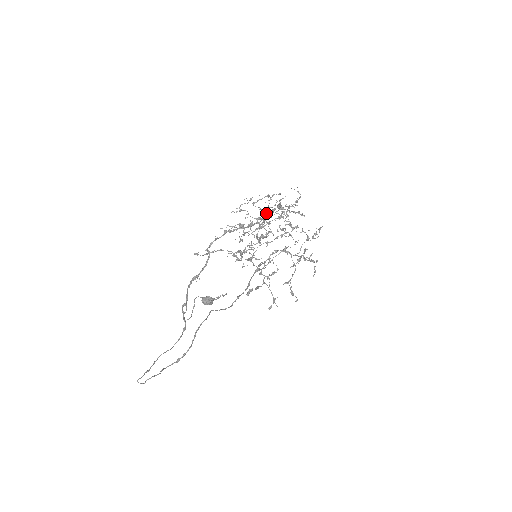
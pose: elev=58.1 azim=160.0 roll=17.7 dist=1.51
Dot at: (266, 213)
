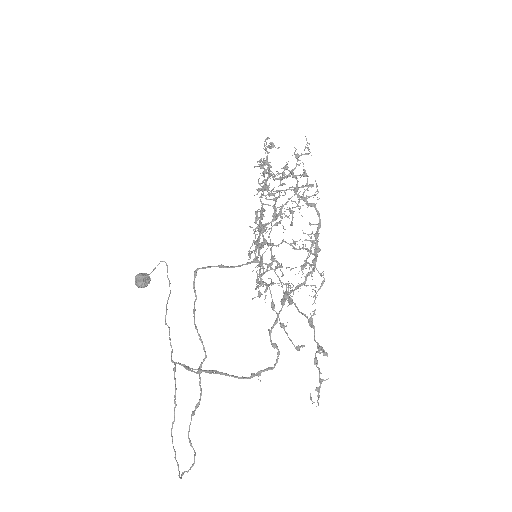
Dot at: (270, 195)
